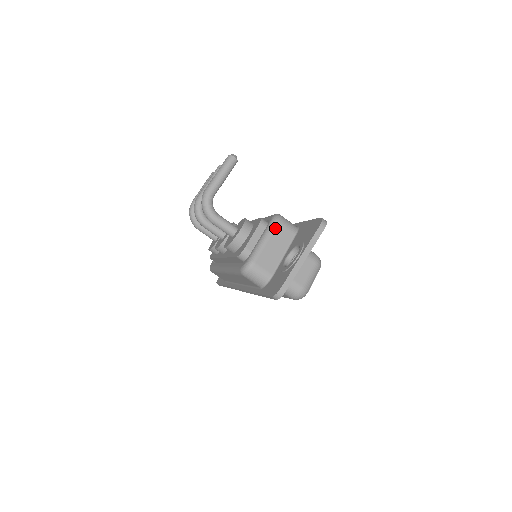
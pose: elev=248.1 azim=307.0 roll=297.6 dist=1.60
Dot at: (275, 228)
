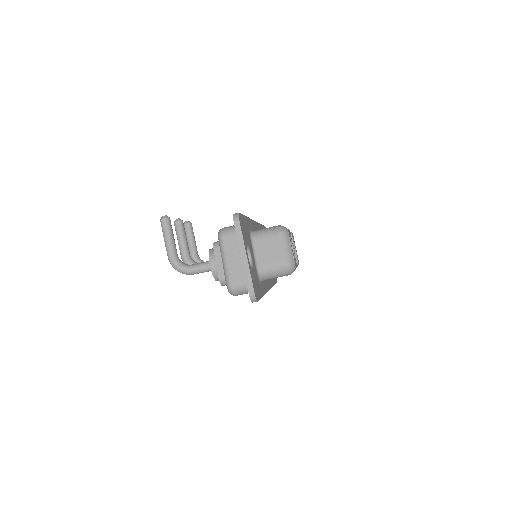
Dot at: (224, 244)
